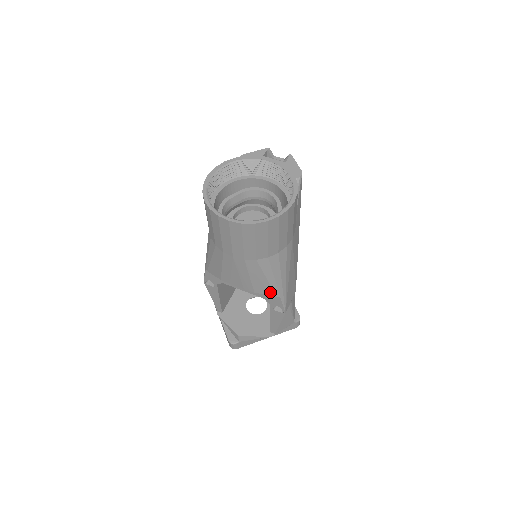
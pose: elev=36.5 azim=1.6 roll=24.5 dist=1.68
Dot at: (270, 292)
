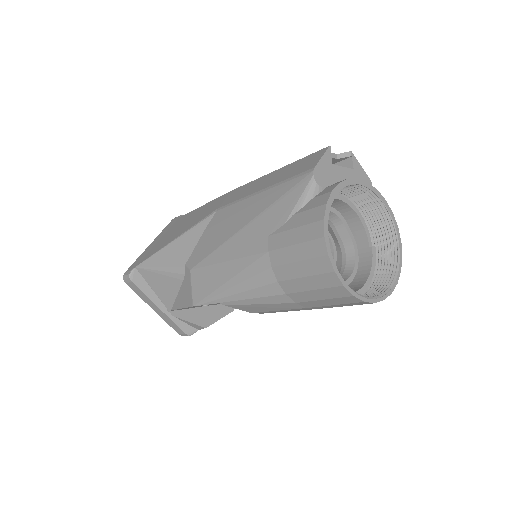
Dot at: occluded
